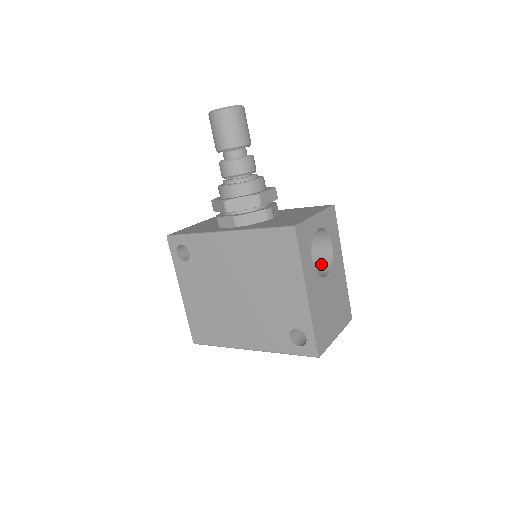
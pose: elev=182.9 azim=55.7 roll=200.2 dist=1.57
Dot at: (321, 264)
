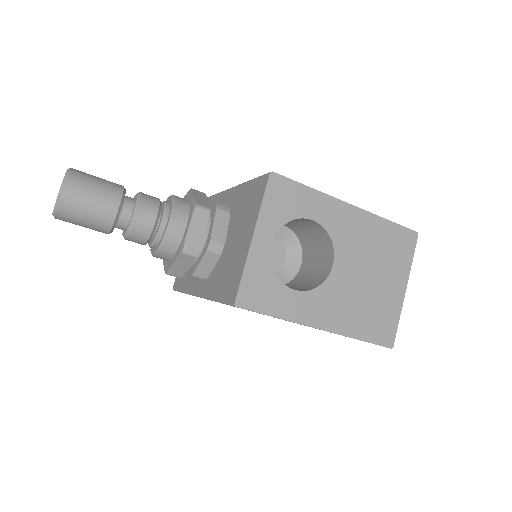
Dot at: (321, 240)
